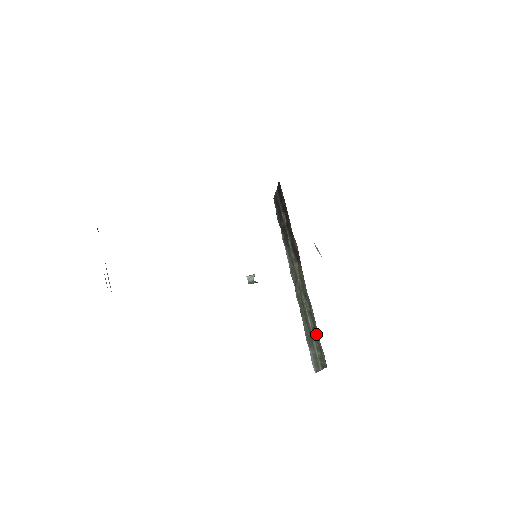
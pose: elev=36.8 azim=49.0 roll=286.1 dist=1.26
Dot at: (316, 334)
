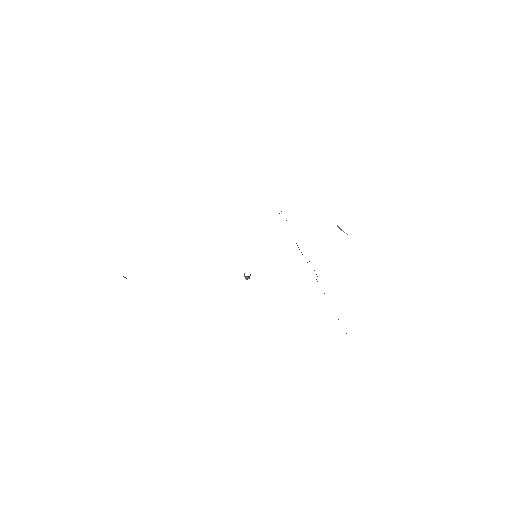
Dot at: occluded
